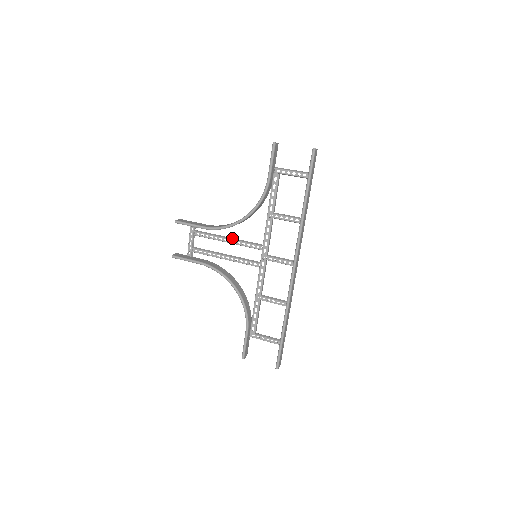
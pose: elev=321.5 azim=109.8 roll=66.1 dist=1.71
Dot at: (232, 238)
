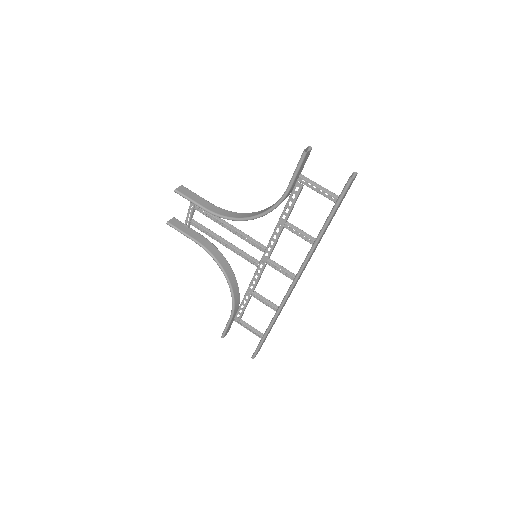
Dot at: (235, 227)
